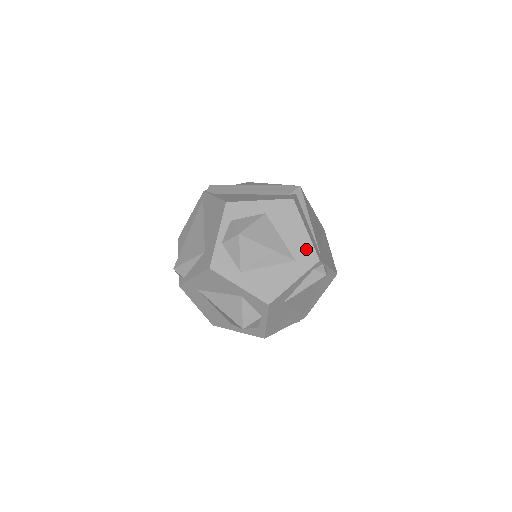
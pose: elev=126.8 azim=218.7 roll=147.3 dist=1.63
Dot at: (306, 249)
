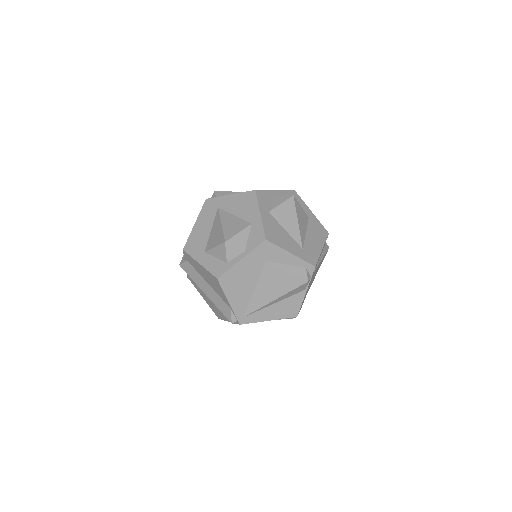
Dot at: (314, 254)
